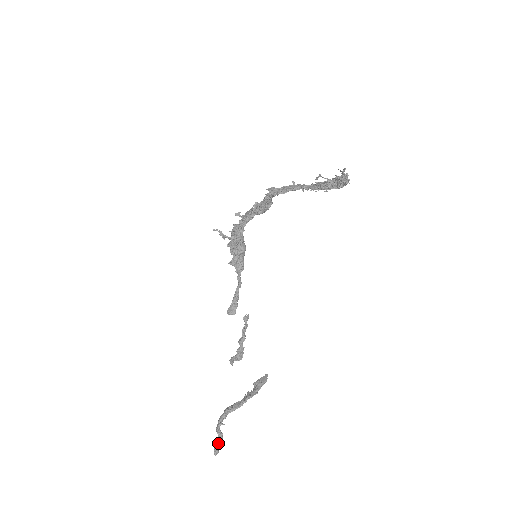
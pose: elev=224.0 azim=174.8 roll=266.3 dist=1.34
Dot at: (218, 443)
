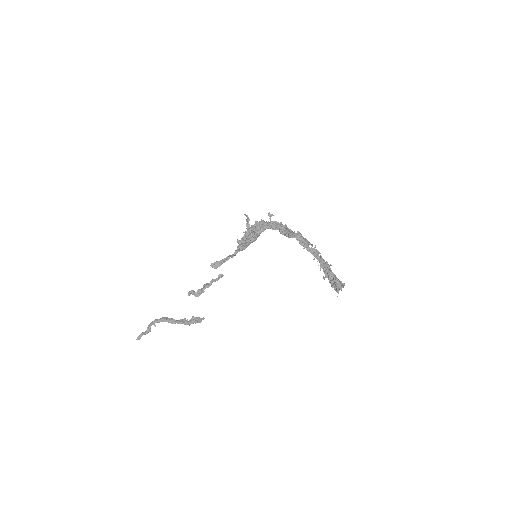
Dot at: (144, 334)
